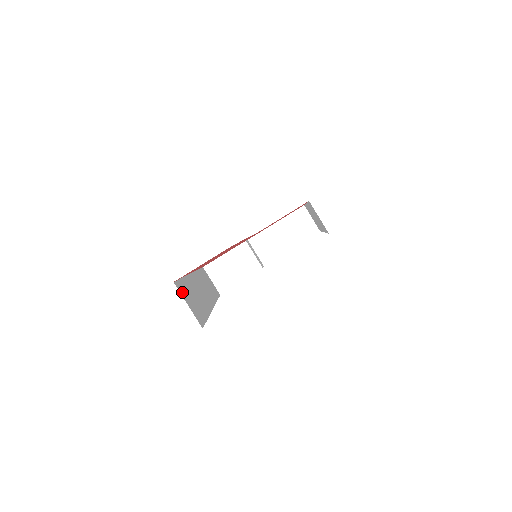
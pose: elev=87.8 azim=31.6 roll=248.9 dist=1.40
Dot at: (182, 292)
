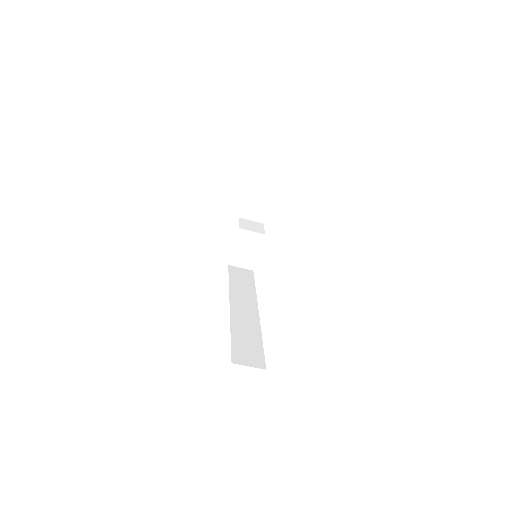
Dot at: (240, 360)
